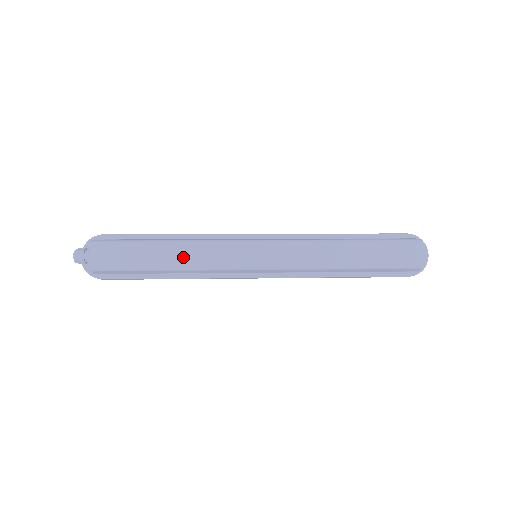
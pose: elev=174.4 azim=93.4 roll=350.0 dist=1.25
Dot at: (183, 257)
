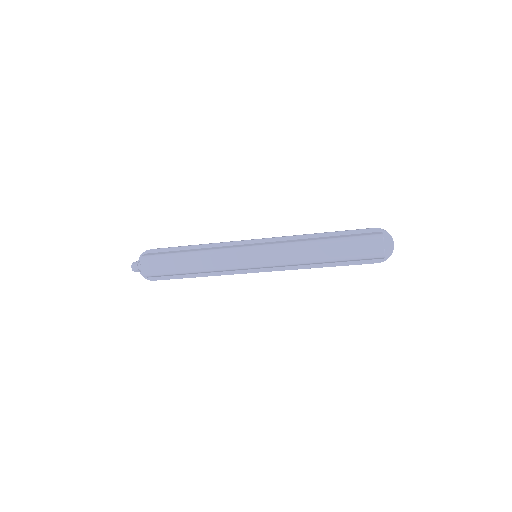
Dot at: (201, 263)
